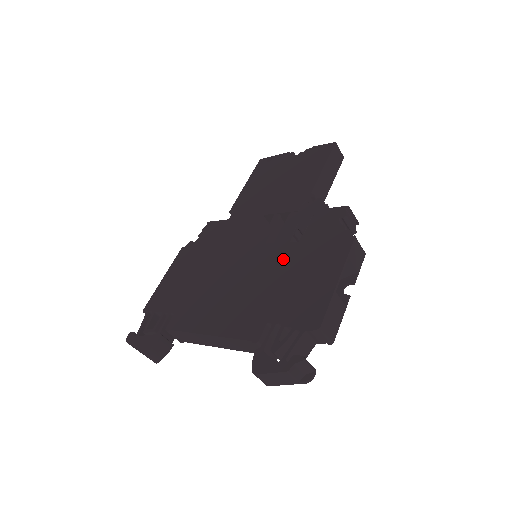
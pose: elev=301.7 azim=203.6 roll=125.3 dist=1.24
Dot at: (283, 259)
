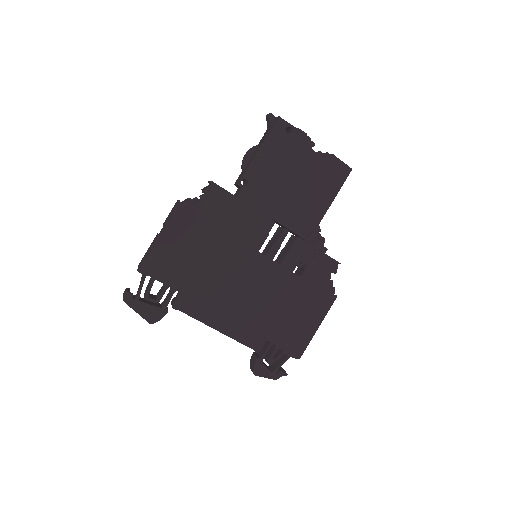
Dot at: (286, 288)
